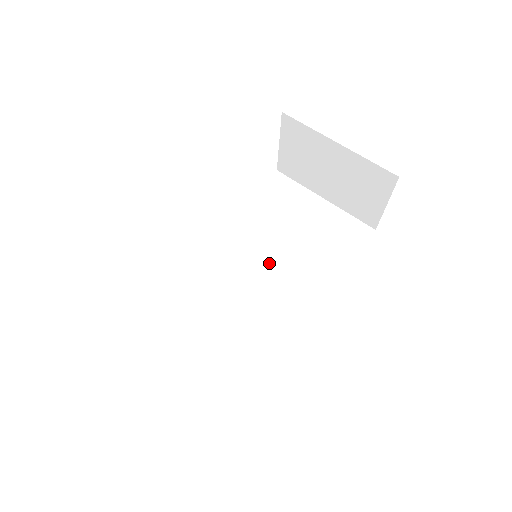
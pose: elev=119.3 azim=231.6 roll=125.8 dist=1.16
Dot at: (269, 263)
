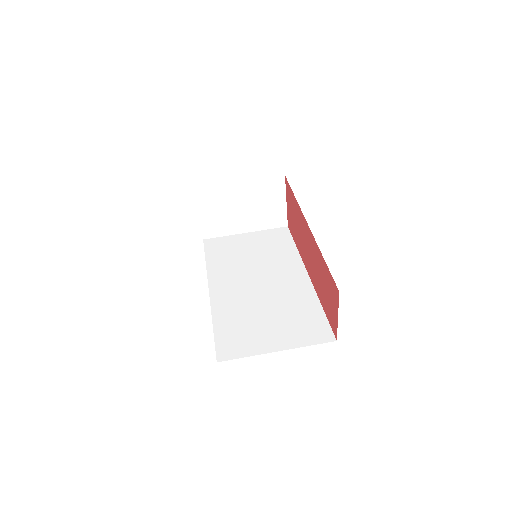
Dot at: (257, 272)
